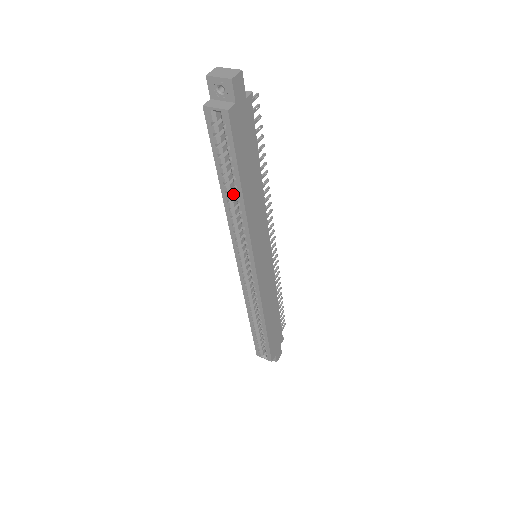
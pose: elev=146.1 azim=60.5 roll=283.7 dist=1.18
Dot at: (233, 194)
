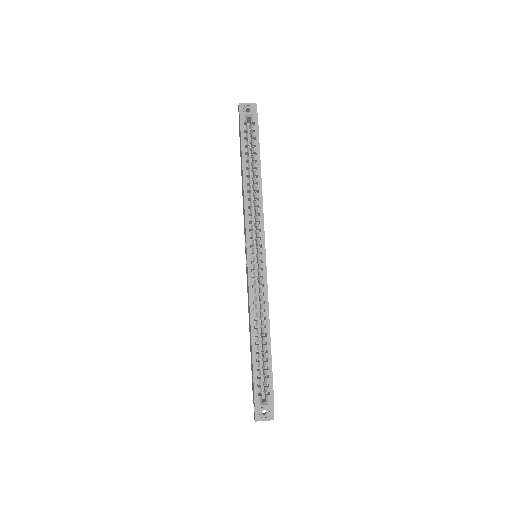
Dot at: occluded
